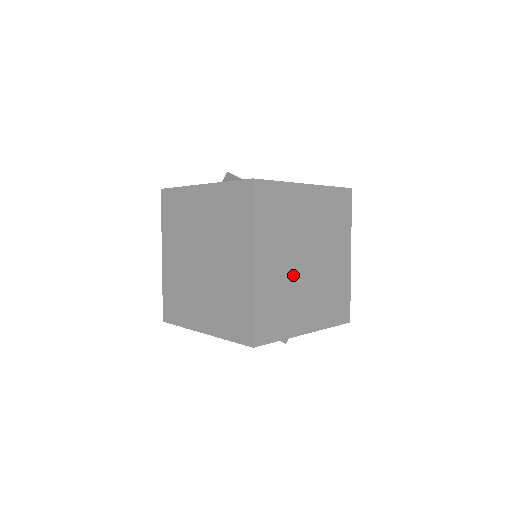
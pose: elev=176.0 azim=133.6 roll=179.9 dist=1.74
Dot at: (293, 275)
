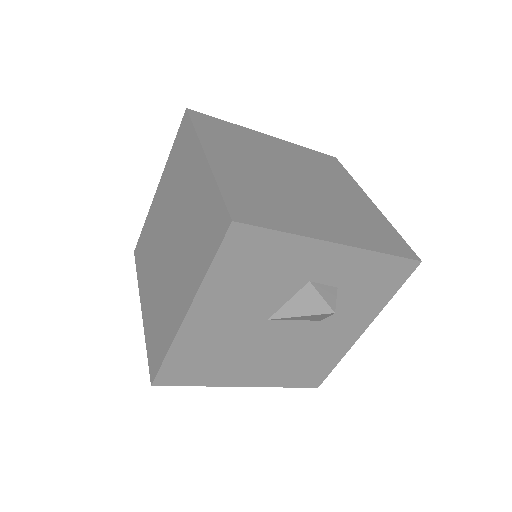
Dot at: (279, 184)
